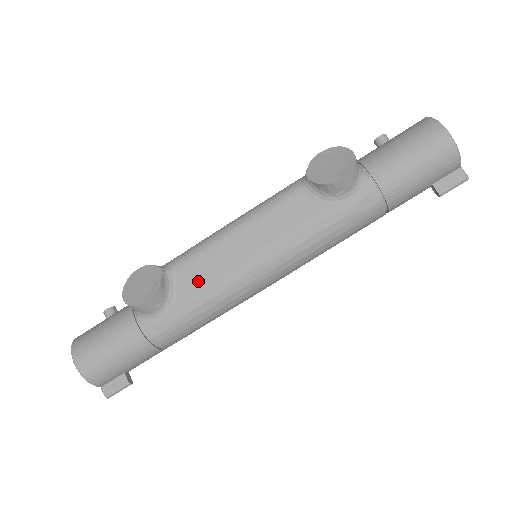
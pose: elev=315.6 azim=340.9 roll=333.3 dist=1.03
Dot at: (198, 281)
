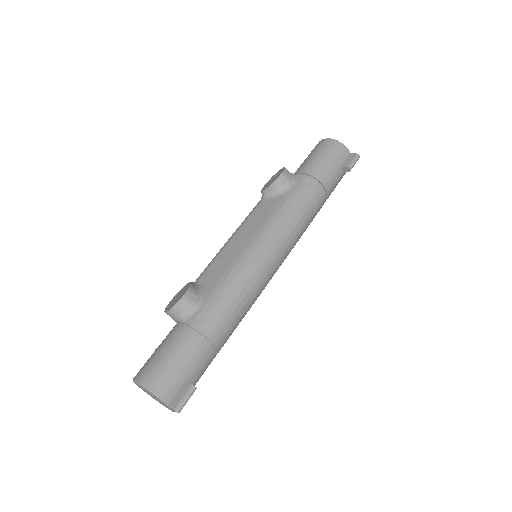
Dot at: (219, 274)
